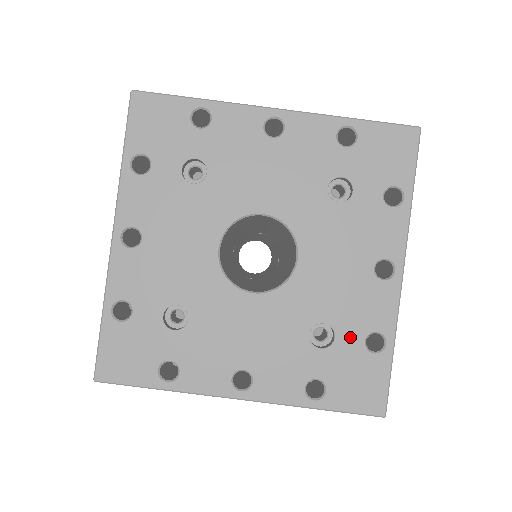
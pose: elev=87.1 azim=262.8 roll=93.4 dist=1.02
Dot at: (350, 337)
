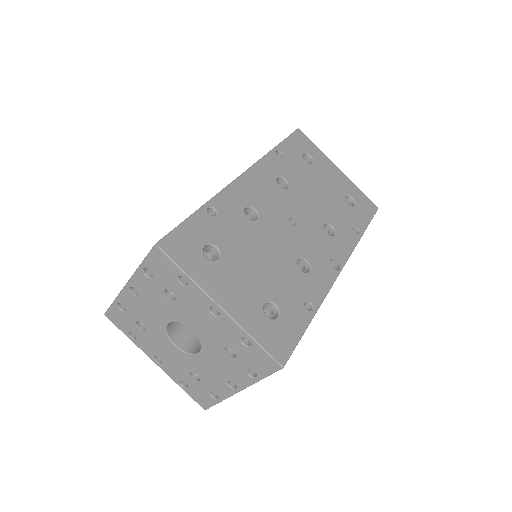
Dot at: (205, 386)
